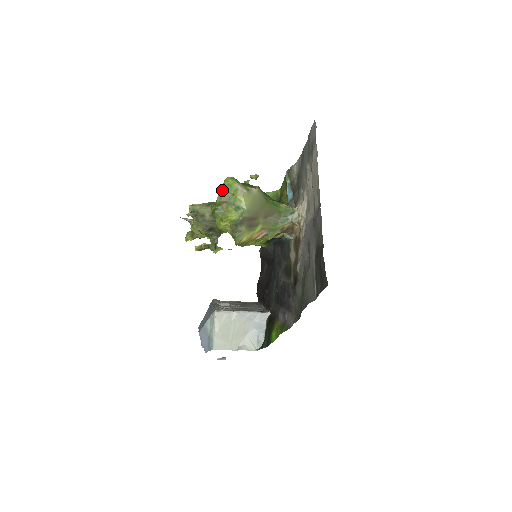
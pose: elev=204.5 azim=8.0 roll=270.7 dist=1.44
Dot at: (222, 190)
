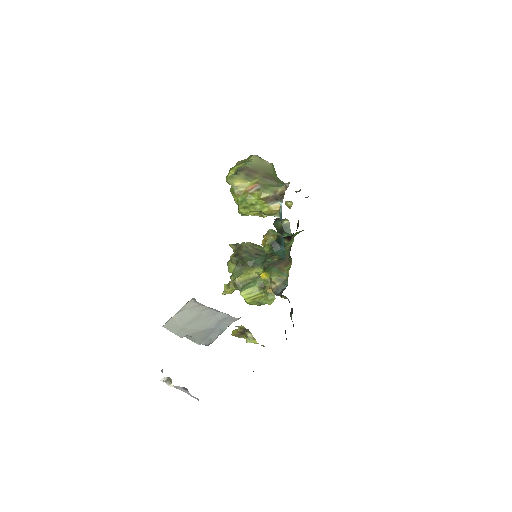
Dot at: (244, 159)
